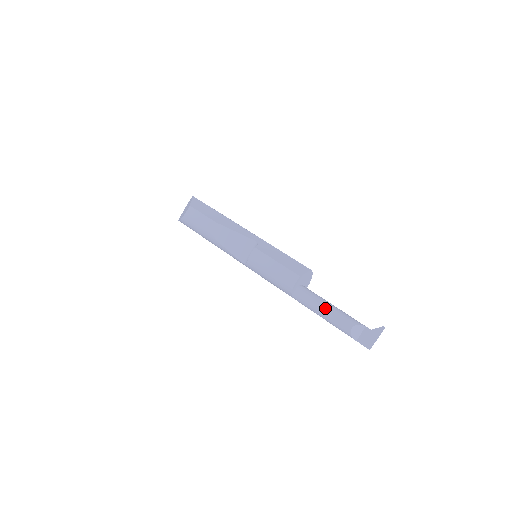
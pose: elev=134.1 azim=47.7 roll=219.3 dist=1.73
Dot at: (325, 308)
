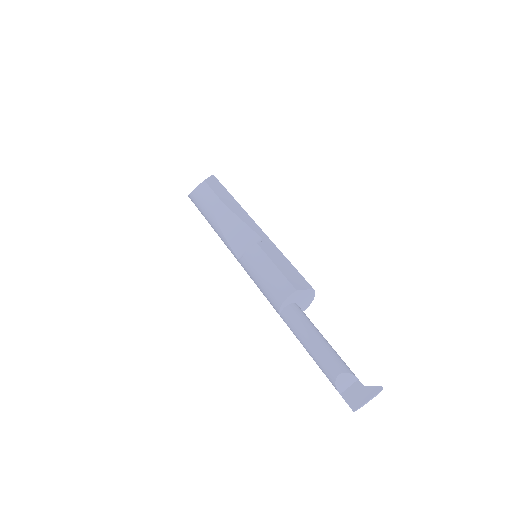
Dot at: (314, 339)
